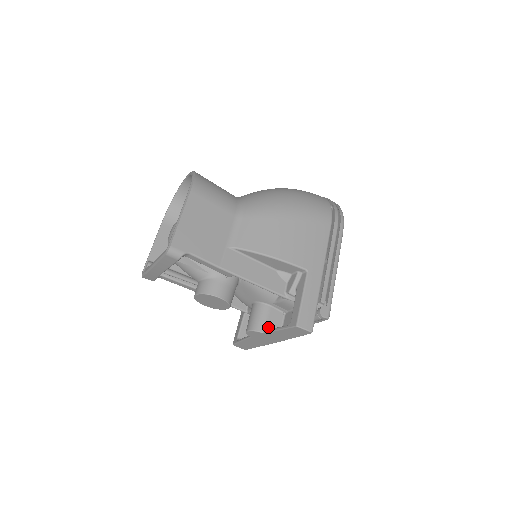
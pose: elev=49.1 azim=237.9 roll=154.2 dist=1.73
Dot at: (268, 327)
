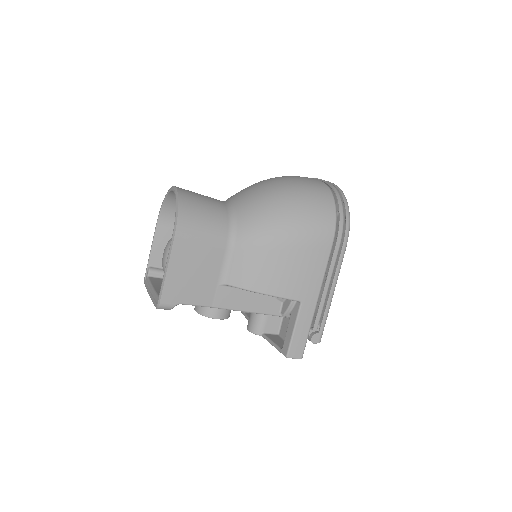
Dot at: (266, 330)
